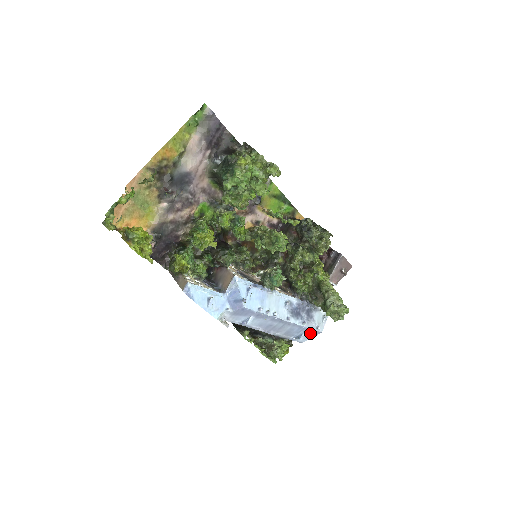
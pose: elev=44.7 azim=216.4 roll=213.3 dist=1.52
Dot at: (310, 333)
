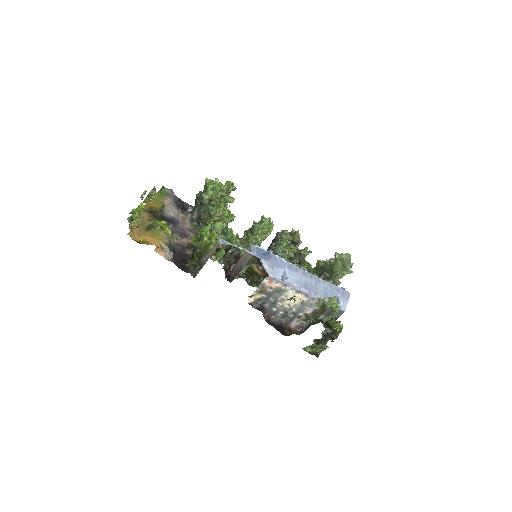
Dot at: (343, 295)
